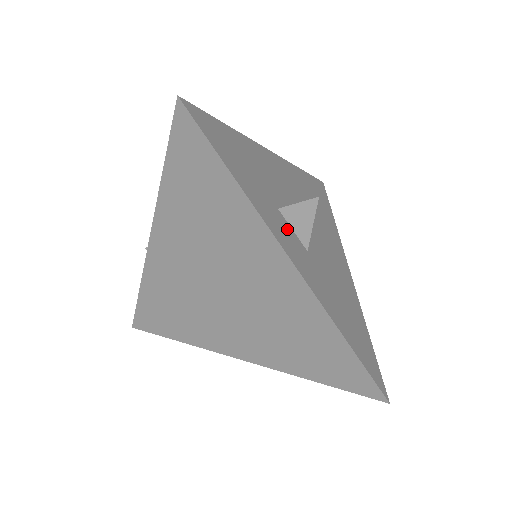
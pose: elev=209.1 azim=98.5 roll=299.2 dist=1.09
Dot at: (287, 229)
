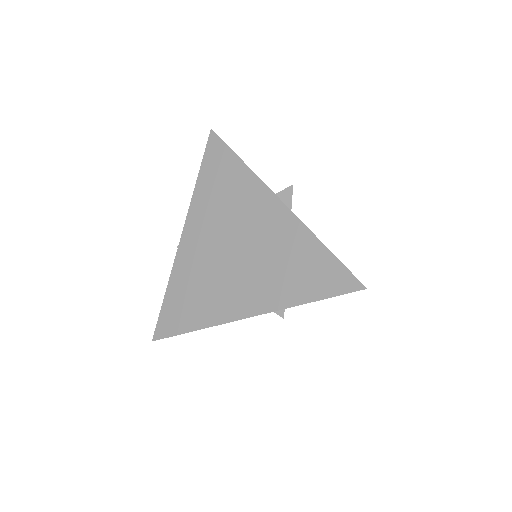
Dot at: occluded
